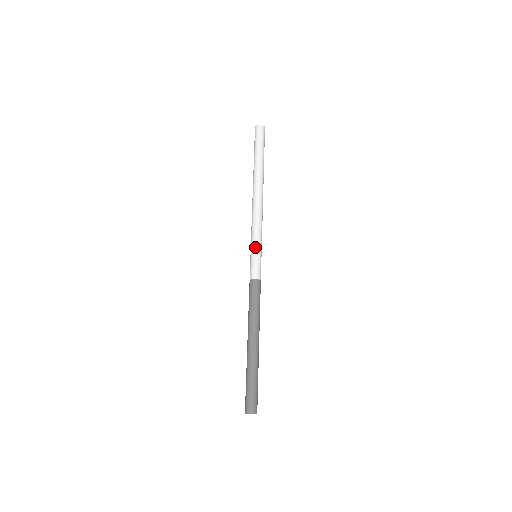
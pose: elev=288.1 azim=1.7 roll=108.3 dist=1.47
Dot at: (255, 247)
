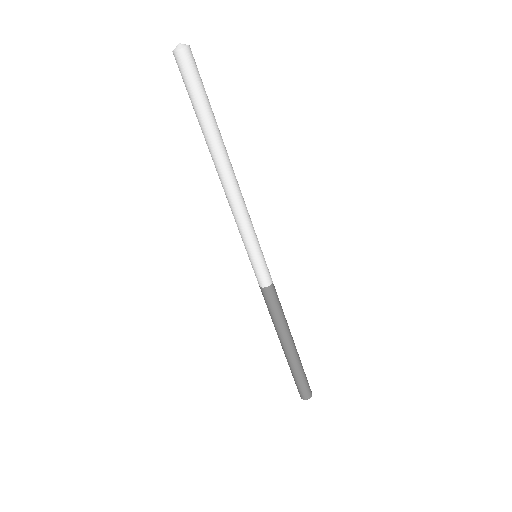
Dot at: occluded
